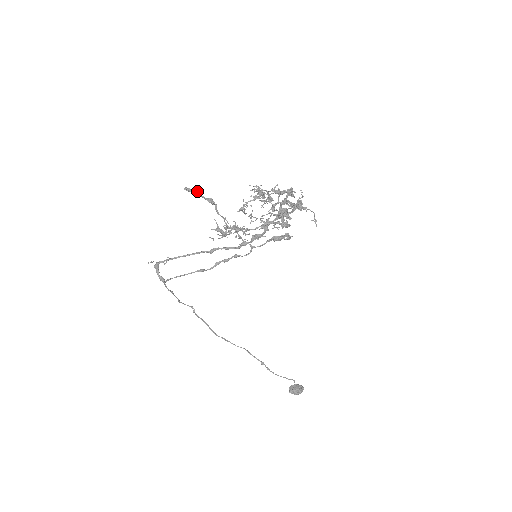
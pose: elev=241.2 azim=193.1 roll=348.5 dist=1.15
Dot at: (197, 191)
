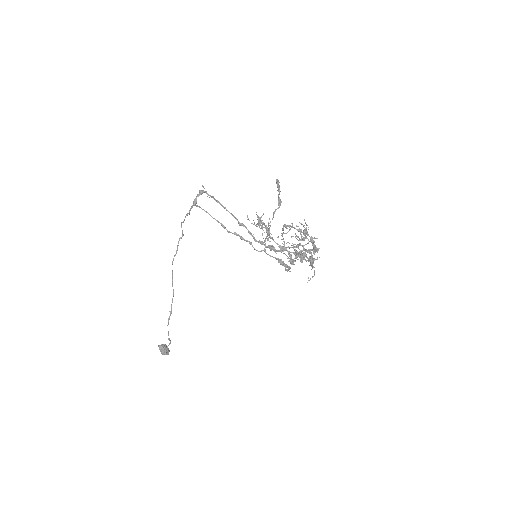
Dot at: occluded
